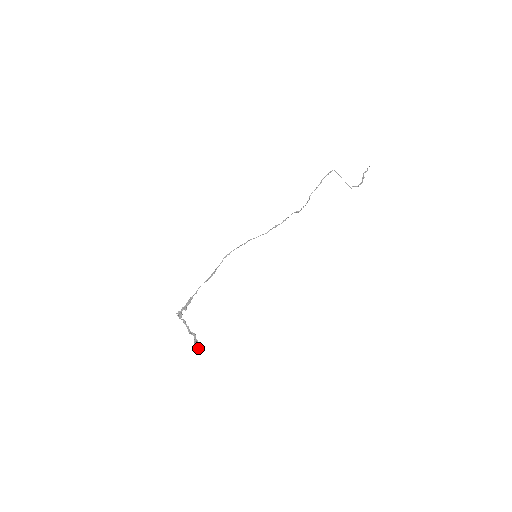
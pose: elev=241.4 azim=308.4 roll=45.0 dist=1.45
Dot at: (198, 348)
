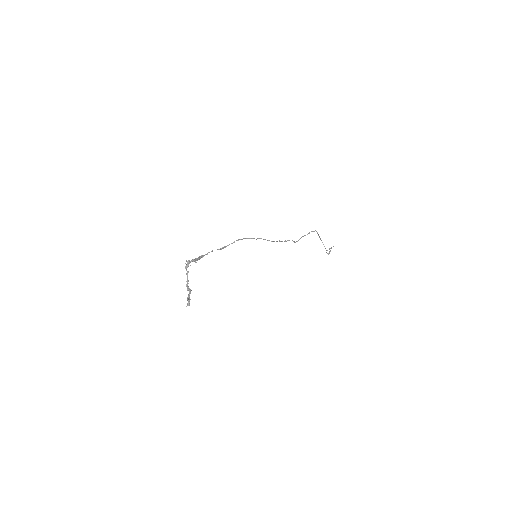
Dot at: (188, 305)
